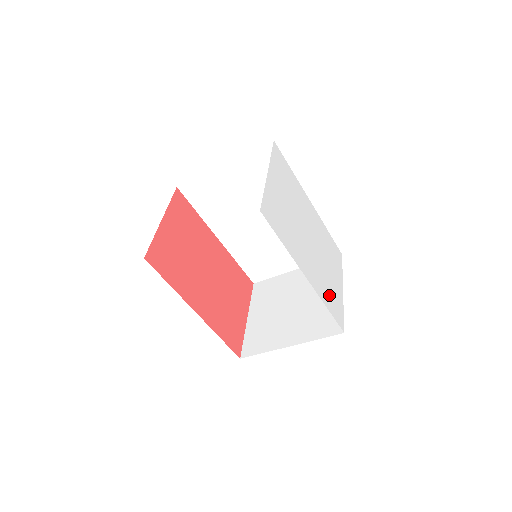
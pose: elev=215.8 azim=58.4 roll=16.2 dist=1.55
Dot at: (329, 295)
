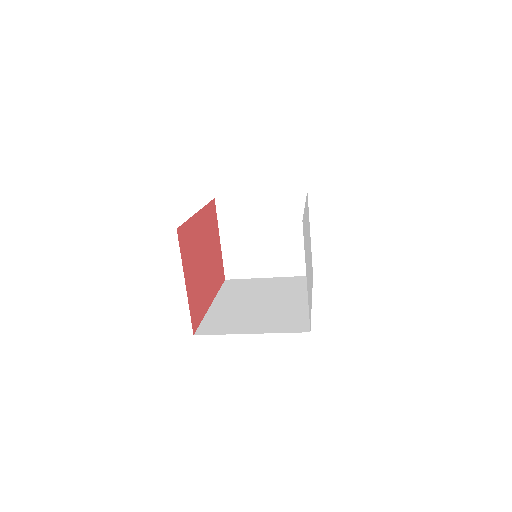
Dot at: (311, 270)
